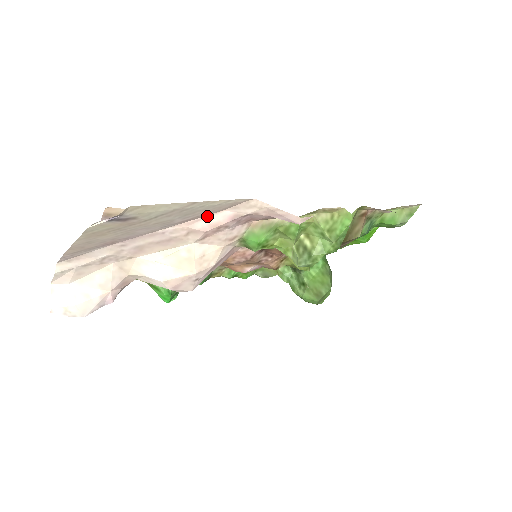
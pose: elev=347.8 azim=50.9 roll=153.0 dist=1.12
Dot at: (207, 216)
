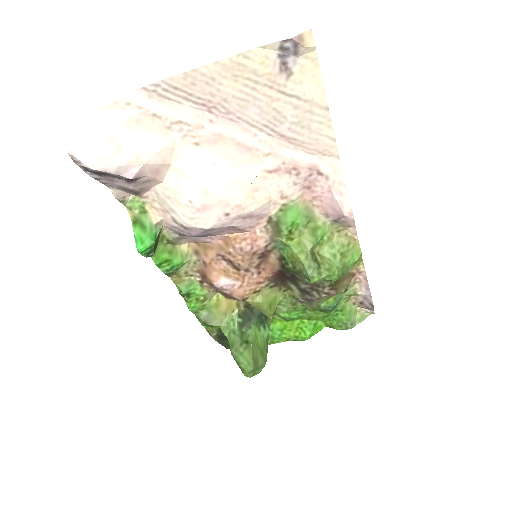
Dot at: (296, 149)
